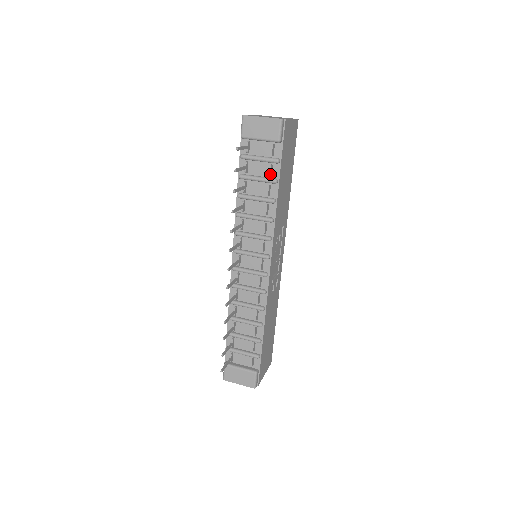
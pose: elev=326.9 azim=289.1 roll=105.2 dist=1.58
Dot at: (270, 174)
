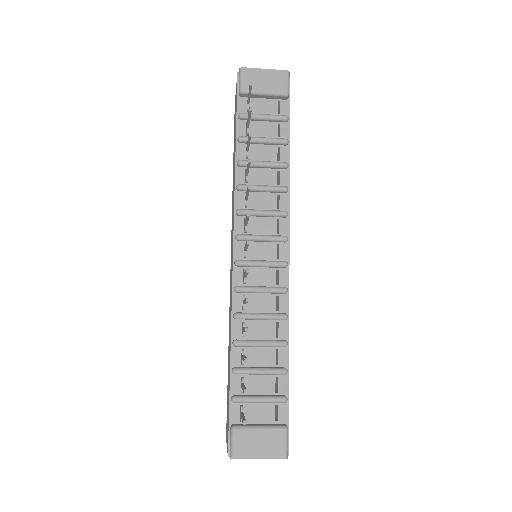
Dot at: (277, 136)
